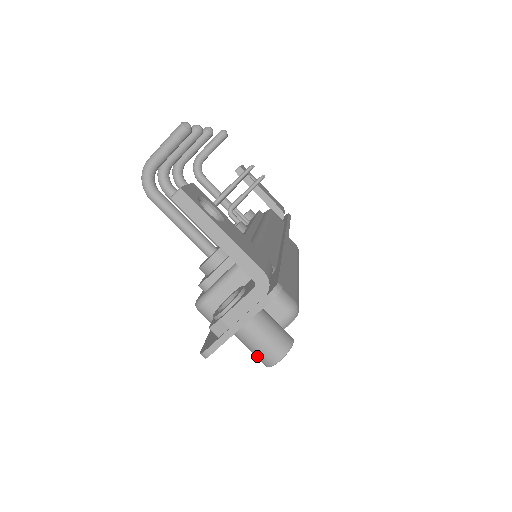
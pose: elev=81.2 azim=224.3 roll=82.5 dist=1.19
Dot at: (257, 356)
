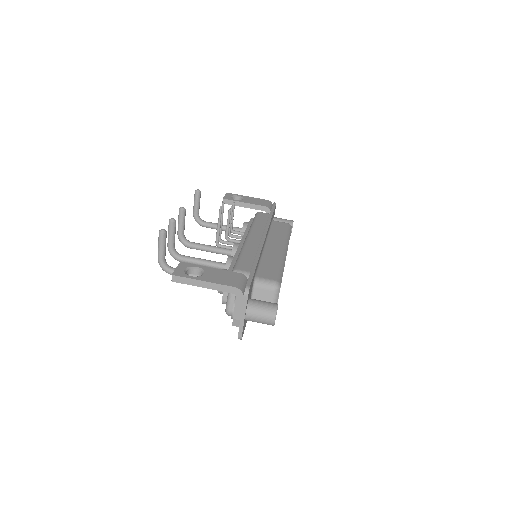
Dot at: occluded
